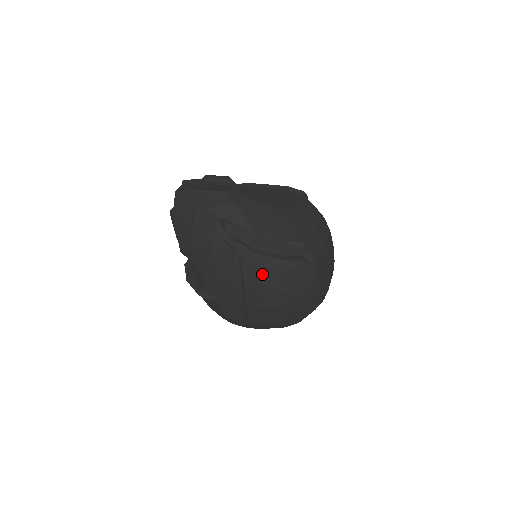
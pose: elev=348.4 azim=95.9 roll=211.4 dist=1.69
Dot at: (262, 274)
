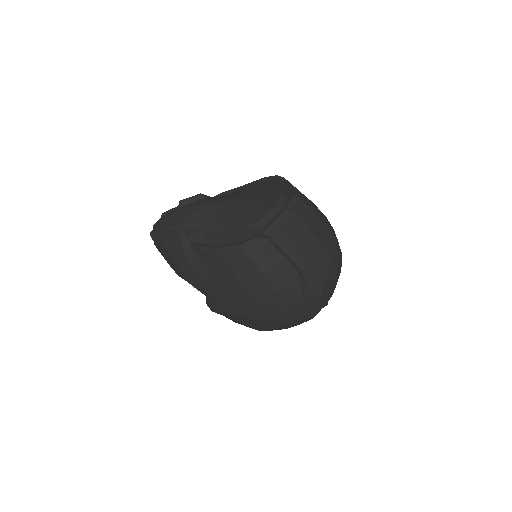
Dot at: (231, 267)
